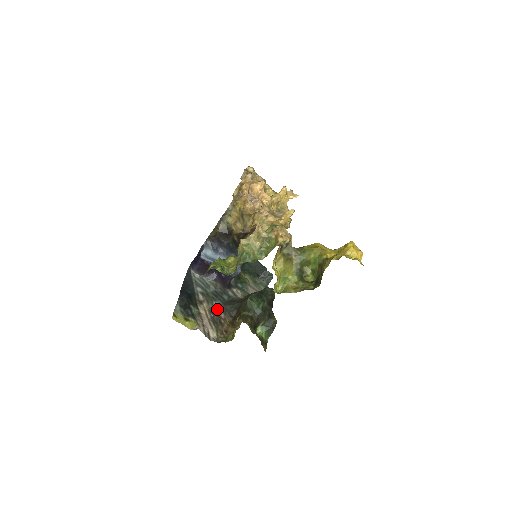
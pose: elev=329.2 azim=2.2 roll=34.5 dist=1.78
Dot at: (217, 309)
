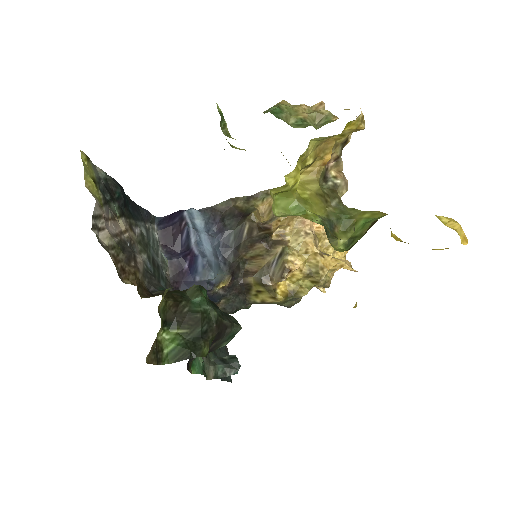
Dot at: (141, 258)
